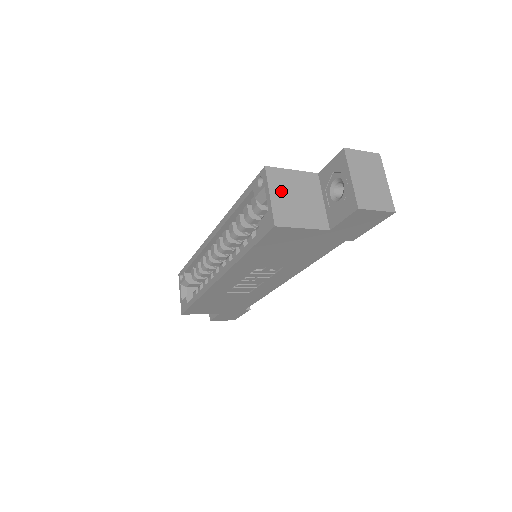
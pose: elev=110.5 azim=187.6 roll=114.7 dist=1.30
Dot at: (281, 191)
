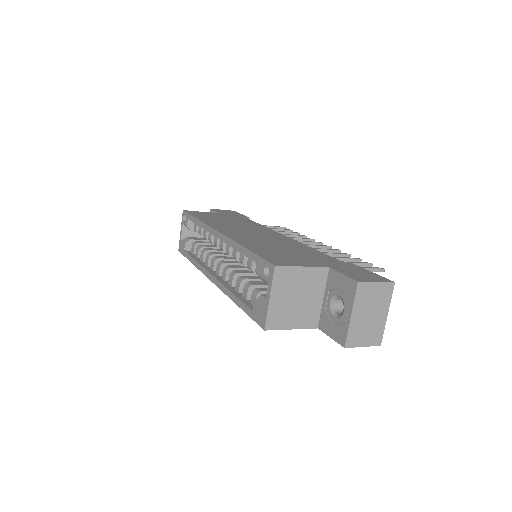
Dot at: (283, 292)
